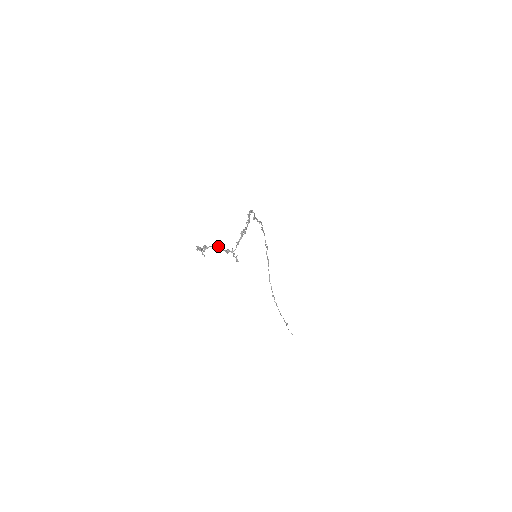
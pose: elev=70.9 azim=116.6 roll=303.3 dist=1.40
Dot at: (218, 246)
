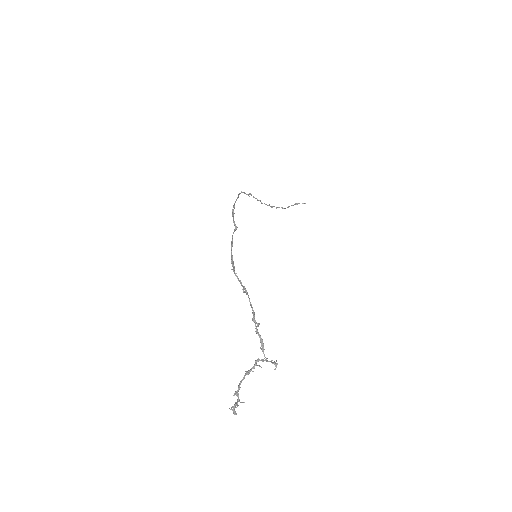
Dot at: occluded
